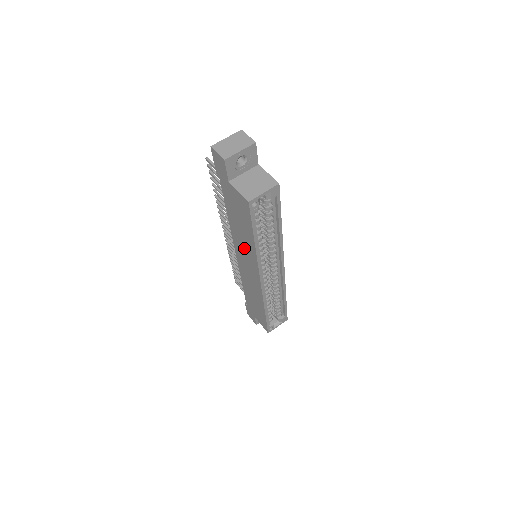
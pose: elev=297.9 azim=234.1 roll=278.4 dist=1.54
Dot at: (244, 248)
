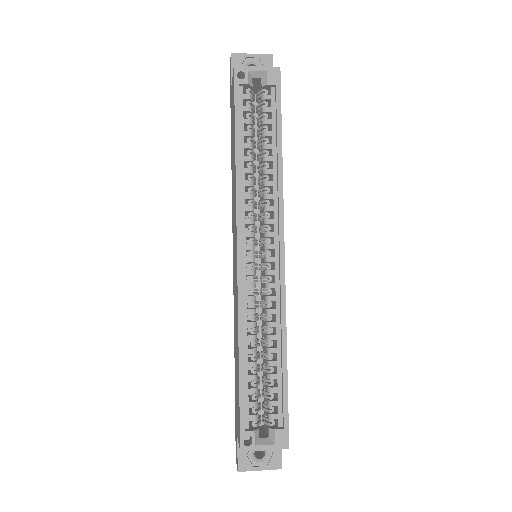
Dot at: occluded
